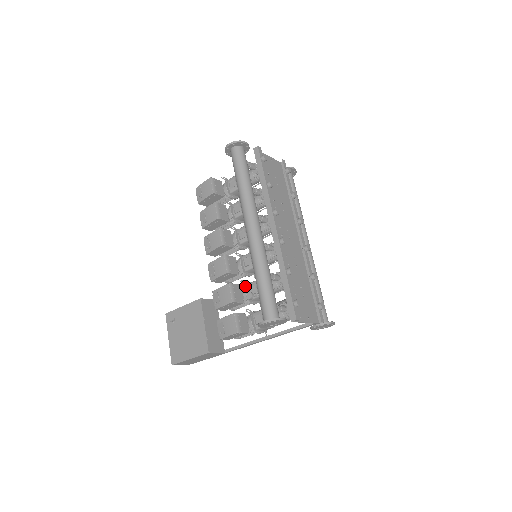
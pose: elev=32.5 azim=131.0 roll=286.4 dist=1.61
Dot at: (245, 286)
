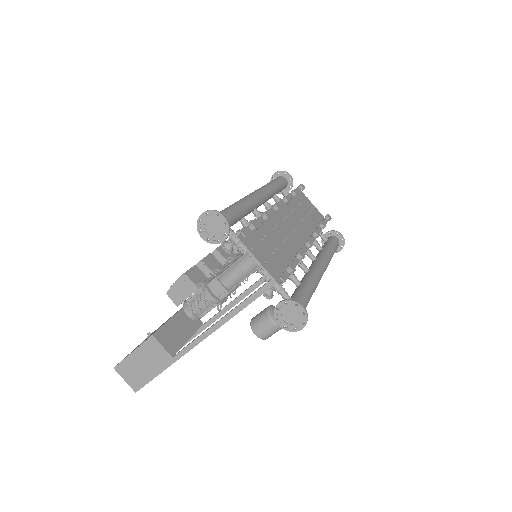
Dot at: occluded
